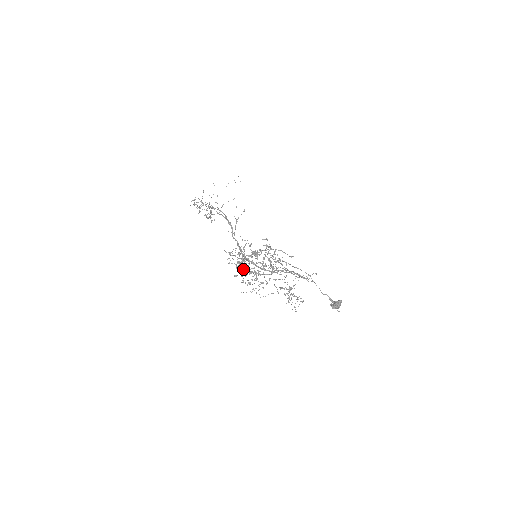
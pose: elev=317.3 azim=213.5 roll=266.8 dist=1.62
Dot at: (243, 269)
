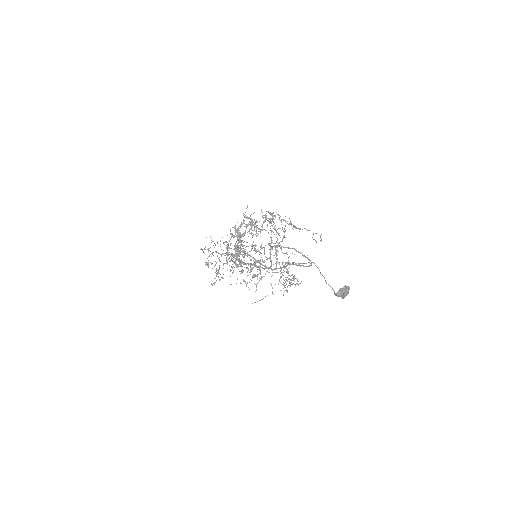
Dot at: (238, 249)
